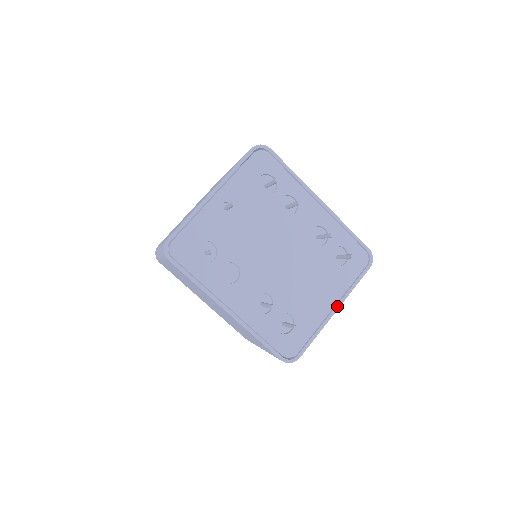
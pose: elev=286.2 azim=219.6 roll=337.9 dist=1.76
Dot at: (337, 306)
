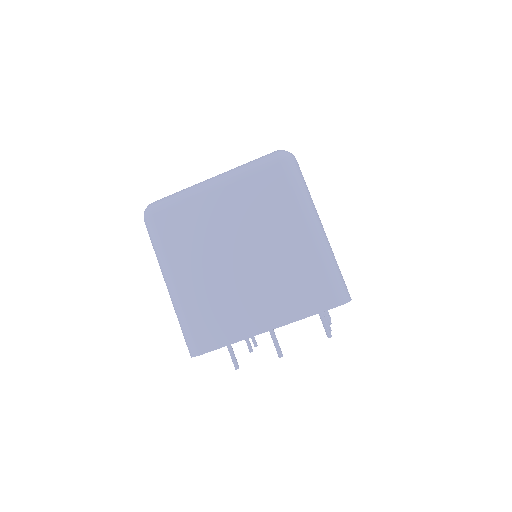
Dot at: occluded
